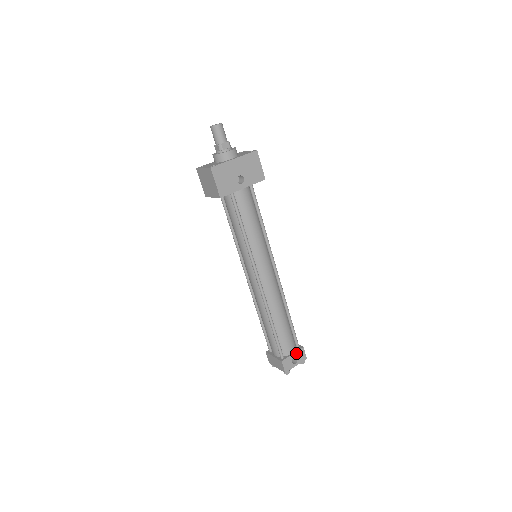
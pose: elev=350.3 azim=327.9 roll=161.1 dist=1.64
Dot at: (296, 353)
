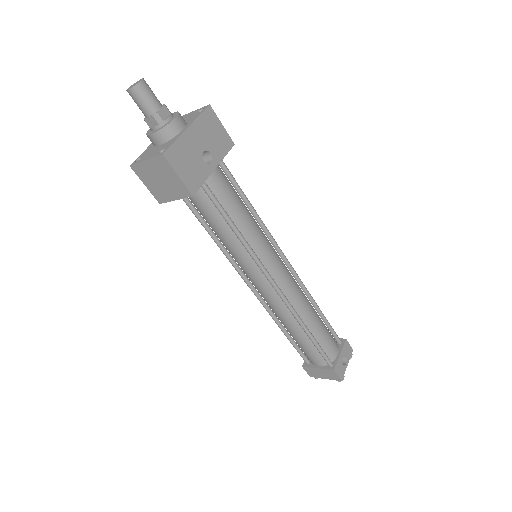
Dot at: (342, 351)
